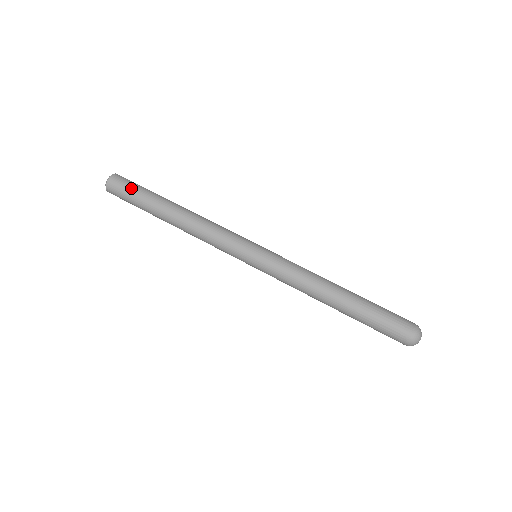
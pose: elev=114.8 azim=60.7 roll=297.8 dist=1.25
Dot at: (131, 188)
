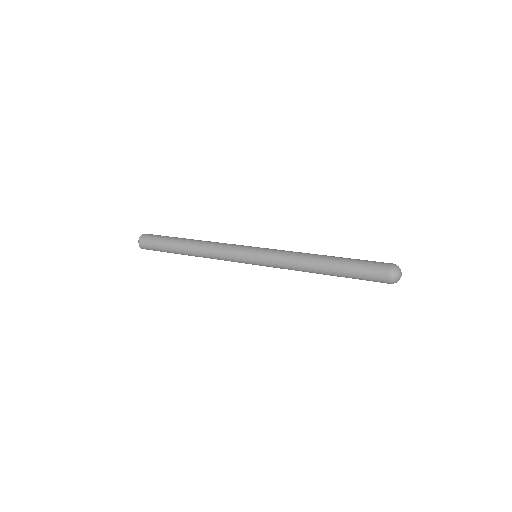
Dot at: occluded
